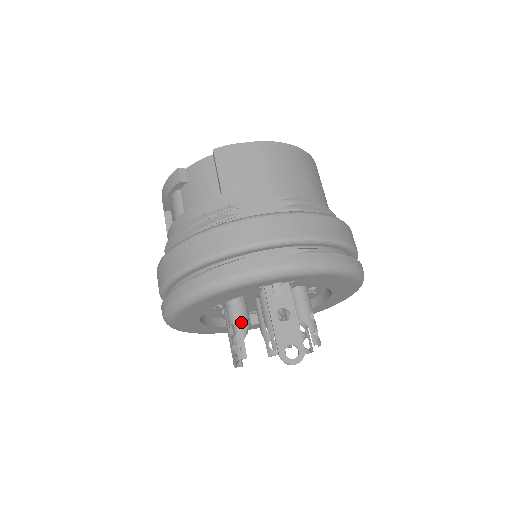
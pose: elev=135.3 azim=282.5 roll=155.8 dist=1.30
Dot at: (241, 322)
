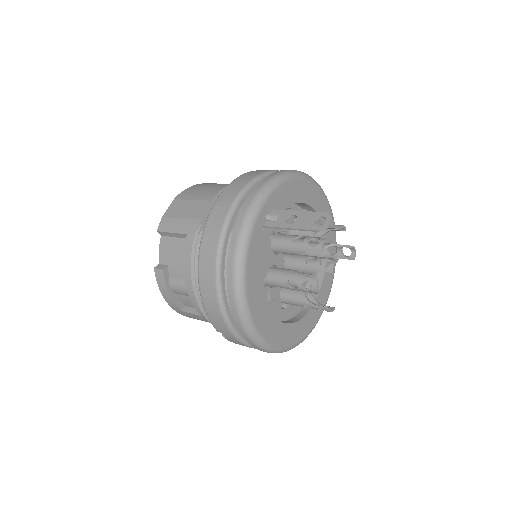
Dot at: (289, 274)
